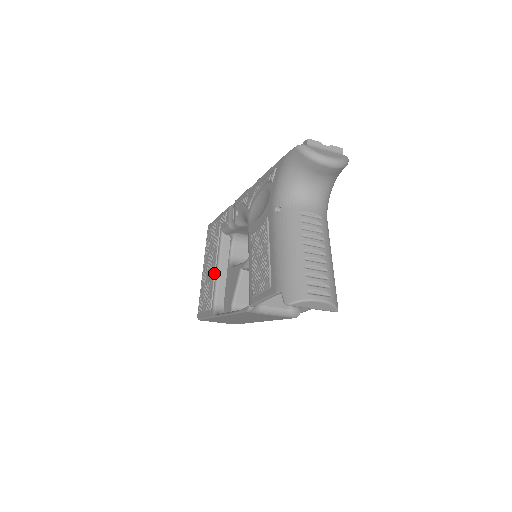
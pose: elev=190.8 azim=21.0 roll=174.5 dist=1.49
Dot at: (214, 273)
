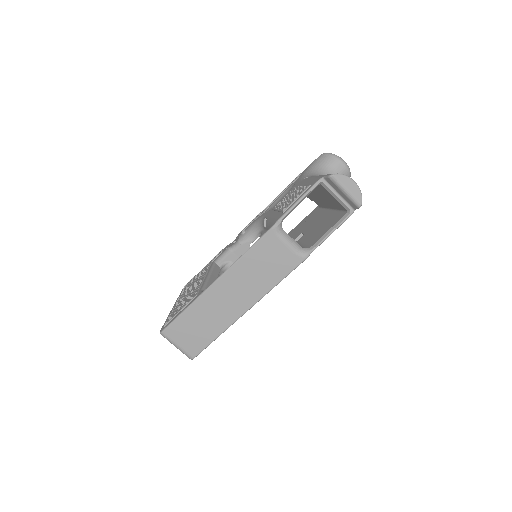
Dot at: (203, 279)
